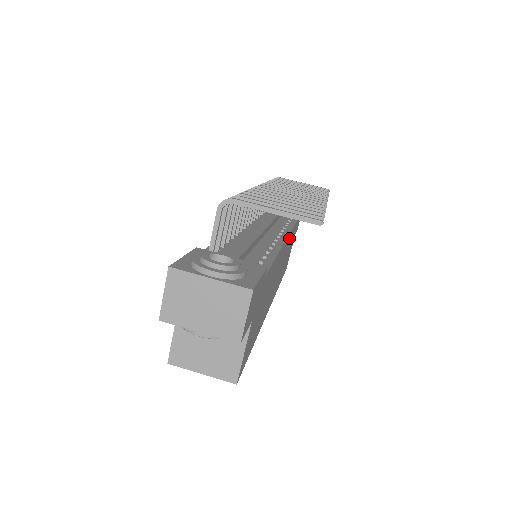
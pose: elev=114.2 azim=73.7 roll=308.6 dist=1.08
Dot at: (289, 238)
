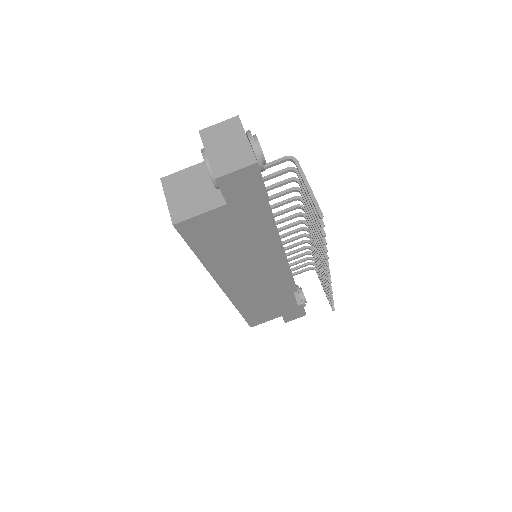
Dot at: (282, 282)
